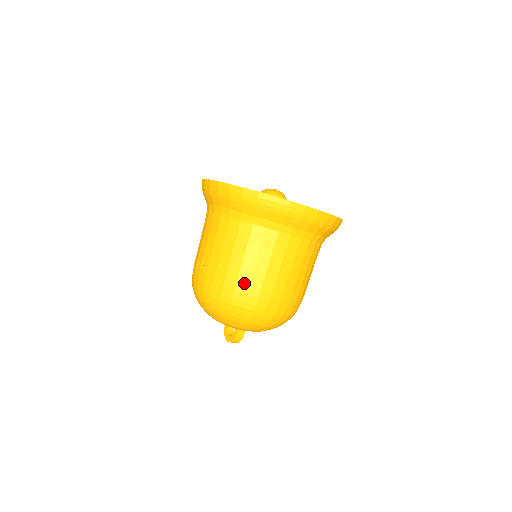
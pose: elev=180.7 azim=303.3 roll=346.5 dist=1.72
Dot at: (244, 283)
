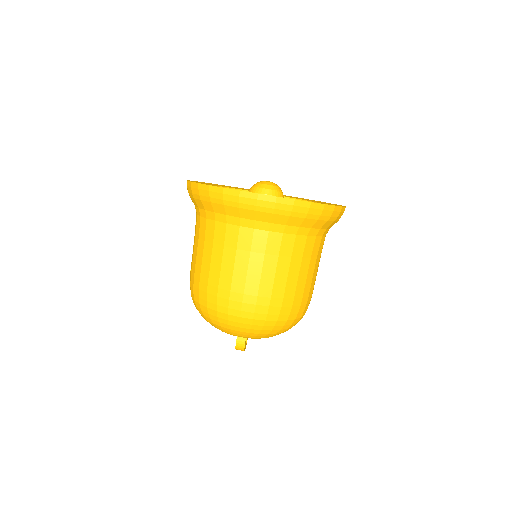
Dot at: (204, 281)
